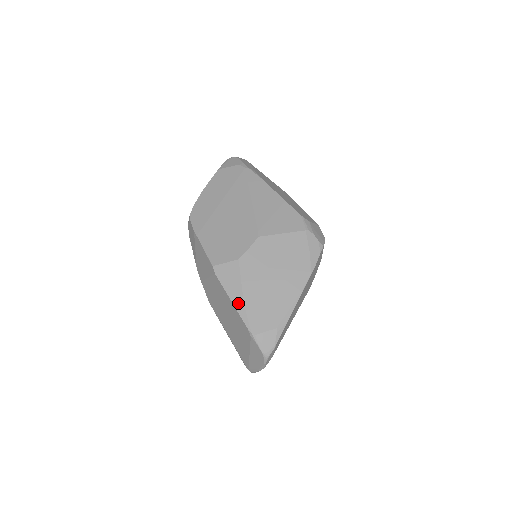
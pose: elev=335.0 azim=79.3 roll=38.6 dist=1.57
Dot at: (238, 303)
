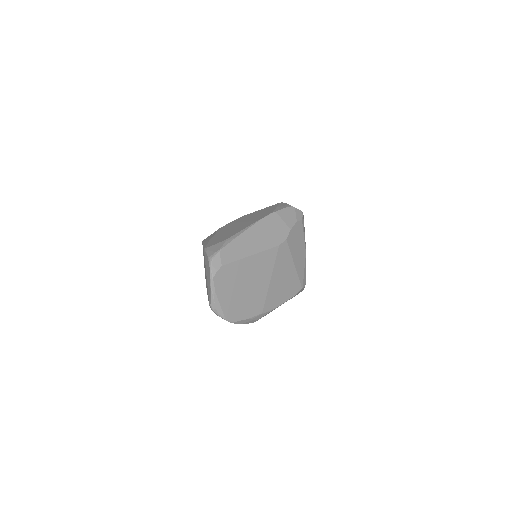
Dot at: (206, 242)
